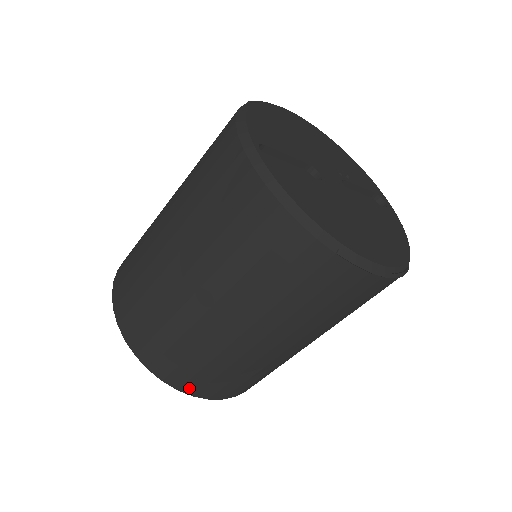
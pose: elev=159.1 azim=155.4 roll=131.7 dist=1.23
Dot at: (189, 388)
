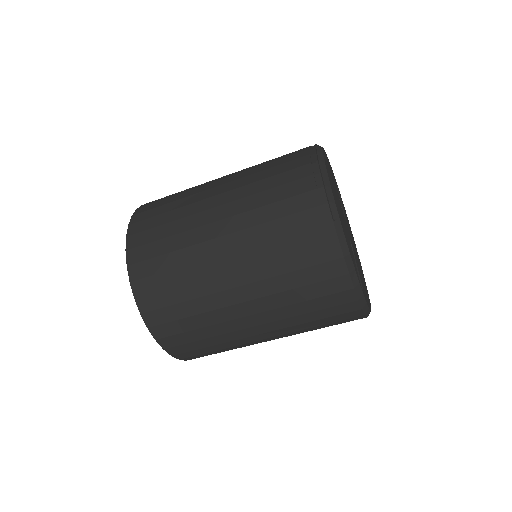
Dot at: occluded
